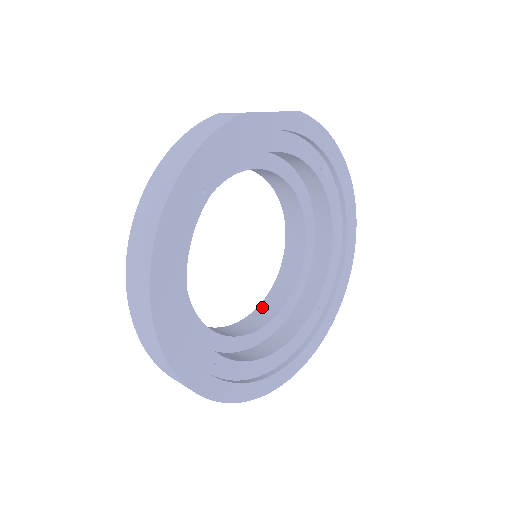
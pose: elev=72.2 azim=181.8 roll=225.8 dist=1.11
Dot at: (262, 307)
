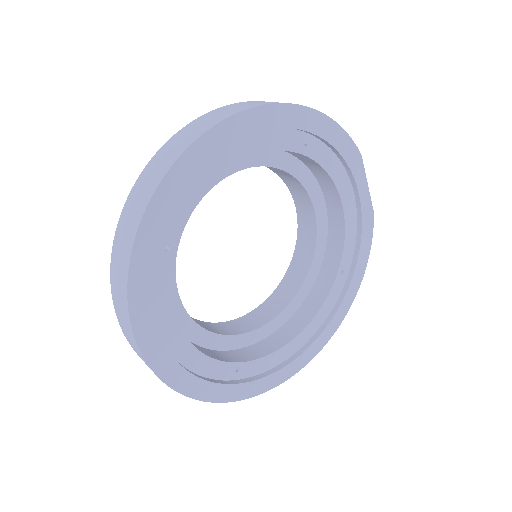
Dot at: (195, 319)
